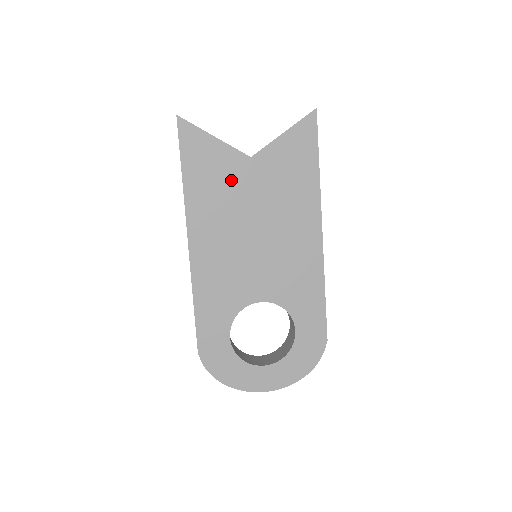
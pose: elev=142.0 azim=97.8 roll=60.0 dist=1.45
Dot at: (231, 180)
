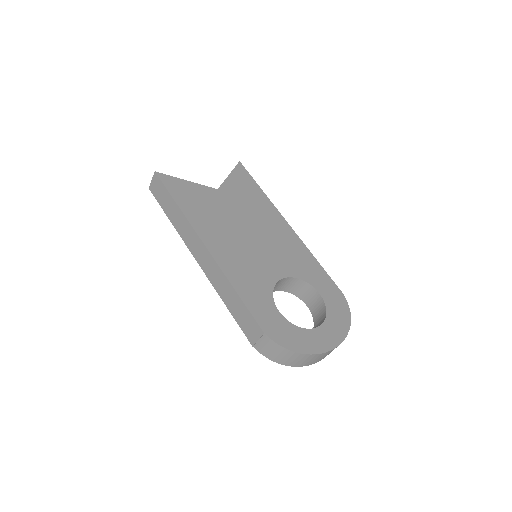
Dot at: (213, 204)
